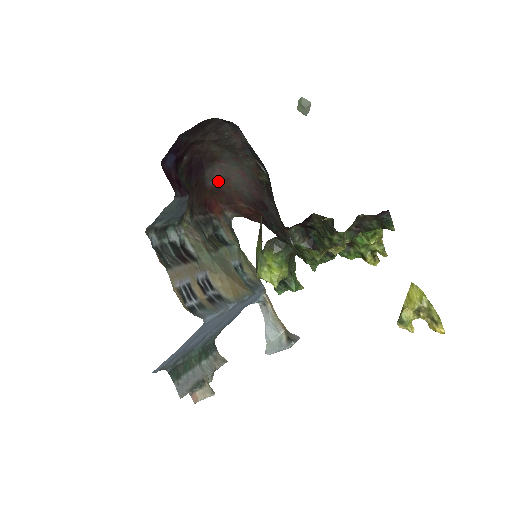
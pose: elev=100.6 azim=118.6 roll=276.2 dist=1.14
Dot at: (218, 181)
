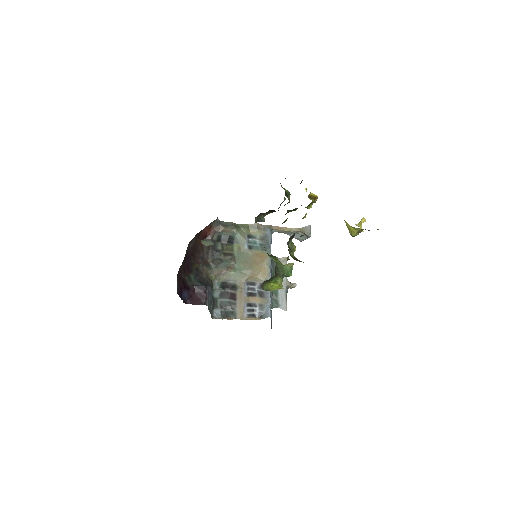
Dot at: occluded
